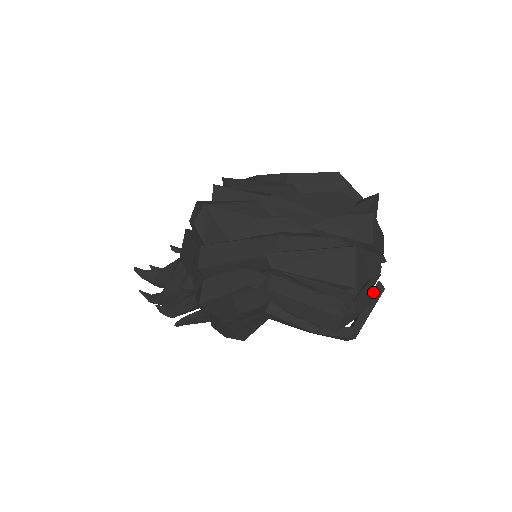
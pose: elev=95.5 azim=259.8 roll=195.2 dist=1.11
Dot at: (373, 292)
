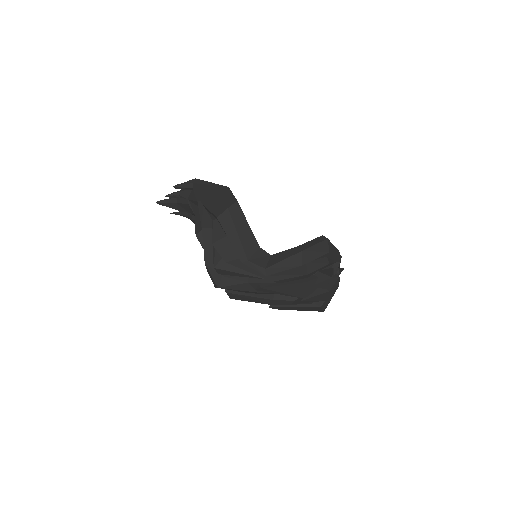
Dot at: occluded
